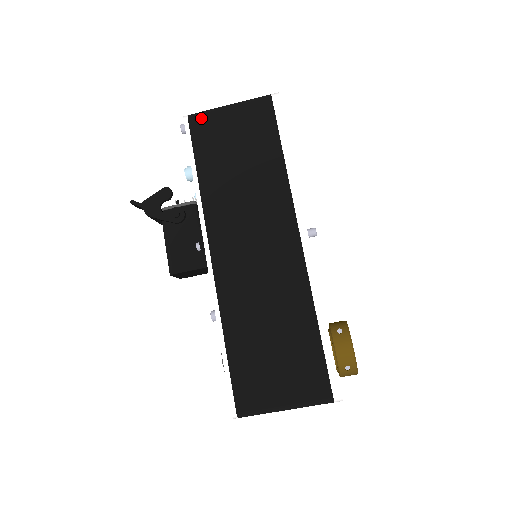
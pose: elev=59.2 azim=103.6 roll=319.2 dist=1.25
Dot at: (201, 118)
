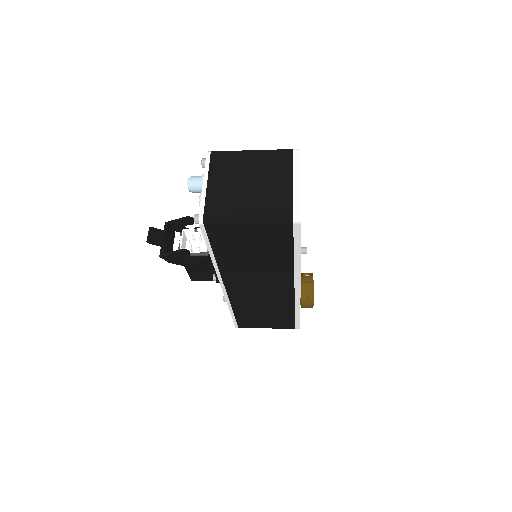
Dot at: (218, 227)
